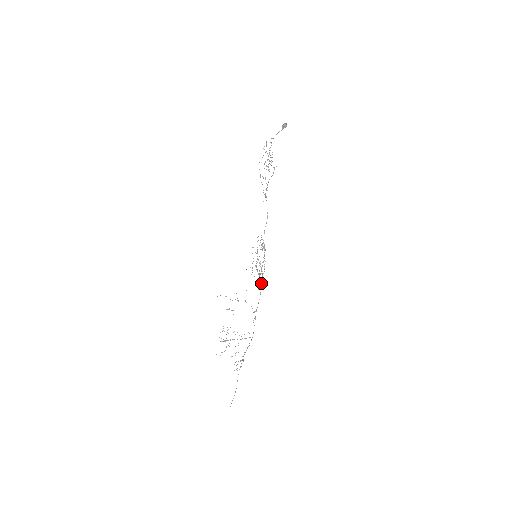
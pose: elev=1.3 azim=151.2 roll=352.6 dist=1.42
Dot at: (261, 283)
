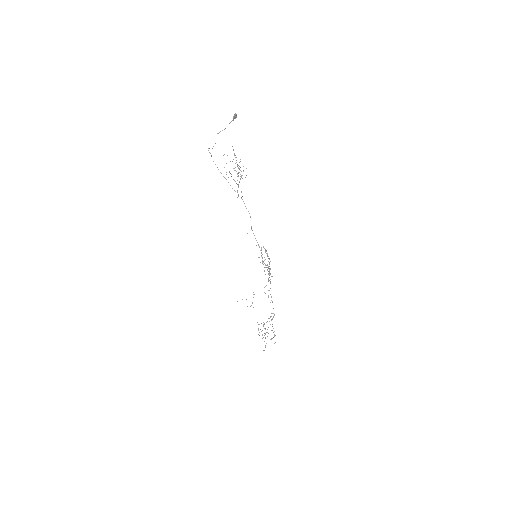
Dot at: (268, 274)
